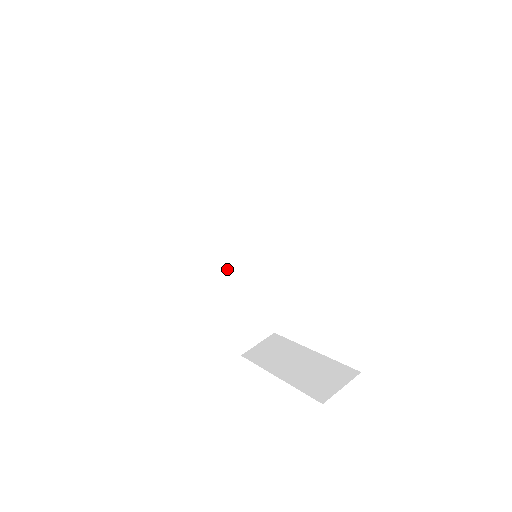
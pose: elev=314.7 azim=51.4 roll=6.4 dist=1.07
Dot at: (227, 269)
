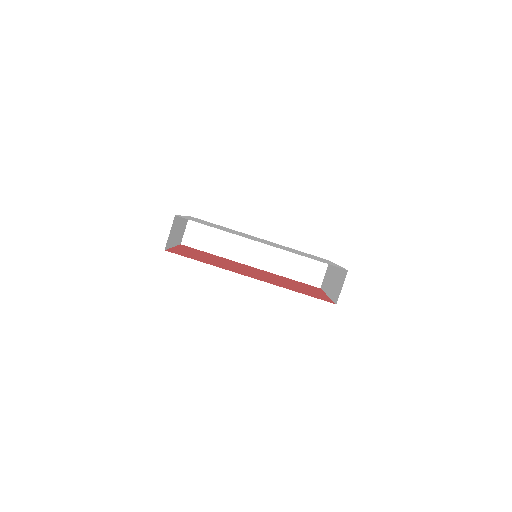
Dot at: (269, 258)
